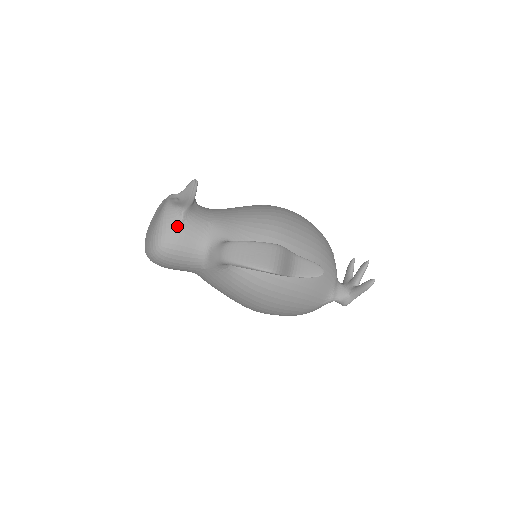
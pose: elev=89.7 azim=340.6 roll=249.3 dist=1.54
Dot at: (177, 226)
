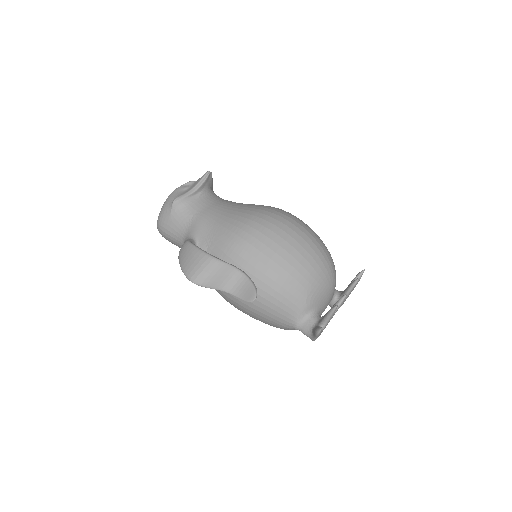
Dot at: (168, 213)
